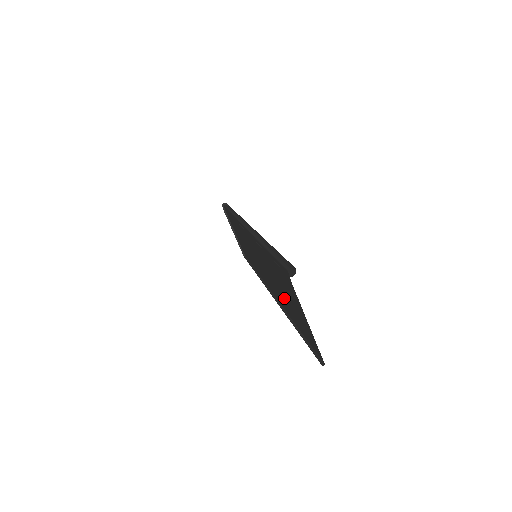
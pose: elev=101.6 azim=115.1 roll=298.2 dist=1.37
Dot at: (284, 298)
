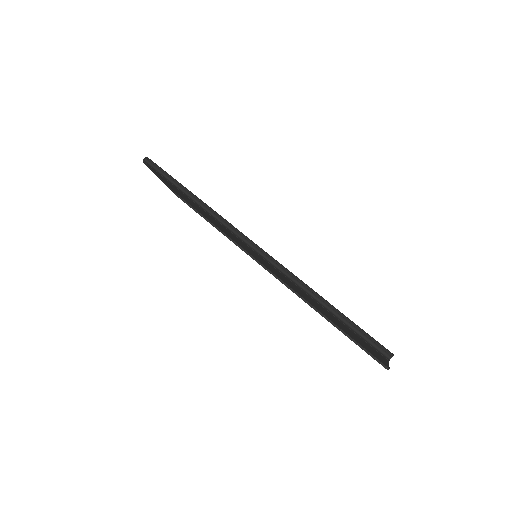
Dot at: (324, 313)
